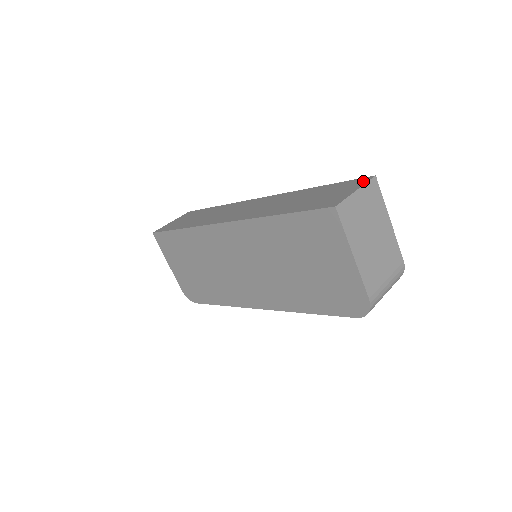
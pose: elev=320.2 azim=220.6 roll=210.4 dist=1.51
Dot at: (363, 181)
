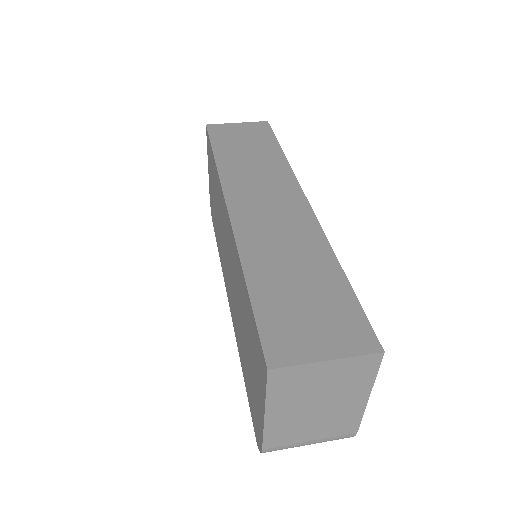
Dot at: (361, 346)
